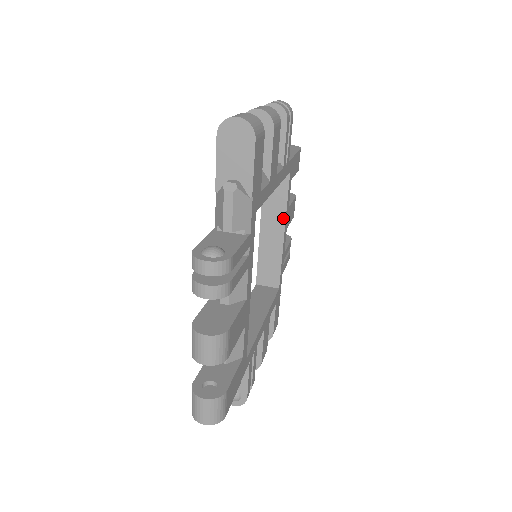
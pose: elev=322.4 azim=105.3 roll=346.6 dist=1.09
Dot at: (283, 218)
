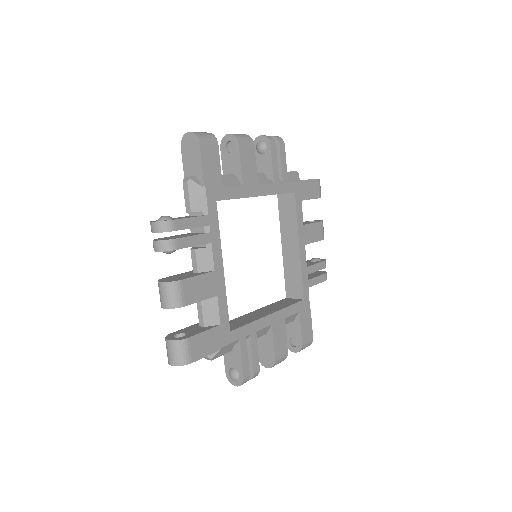
Dot at: (296, 233)
